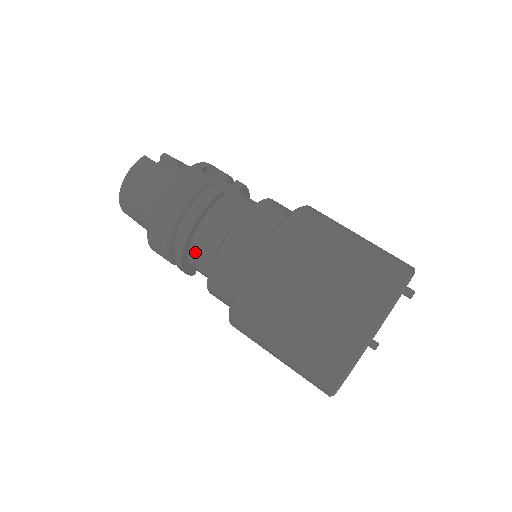
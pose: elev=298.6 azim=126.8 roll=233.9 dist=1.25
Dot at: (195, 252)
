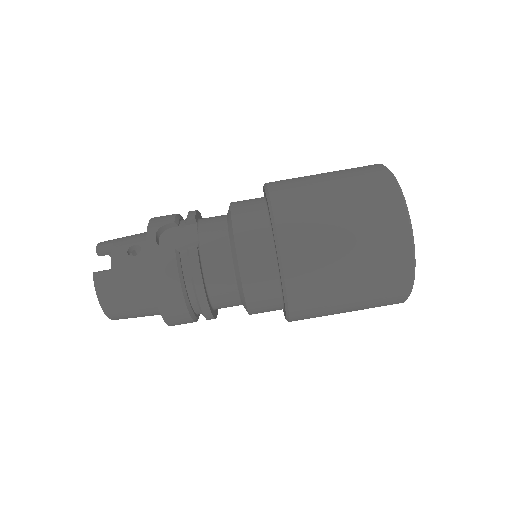
Dot at: (219, 305)
